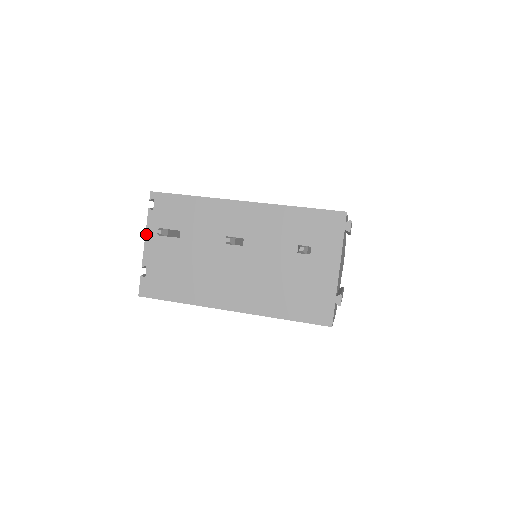
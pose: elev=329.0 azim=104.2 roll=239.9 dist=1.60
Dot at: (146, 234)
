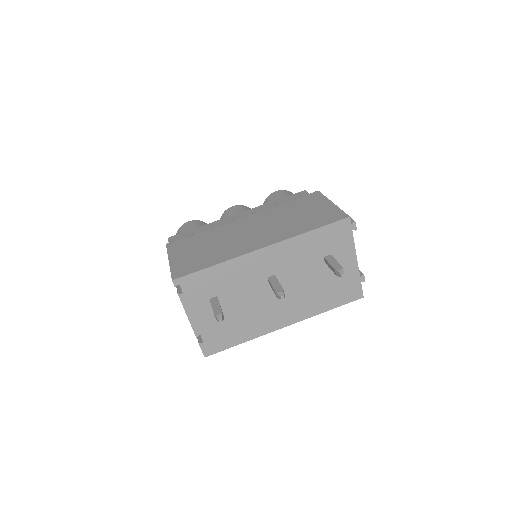
Dot at: (187, 314)
